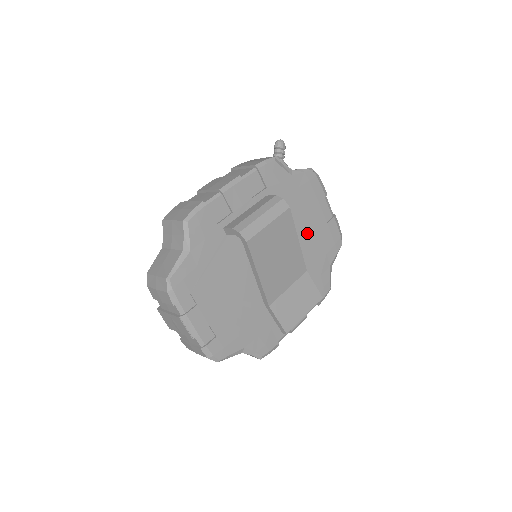
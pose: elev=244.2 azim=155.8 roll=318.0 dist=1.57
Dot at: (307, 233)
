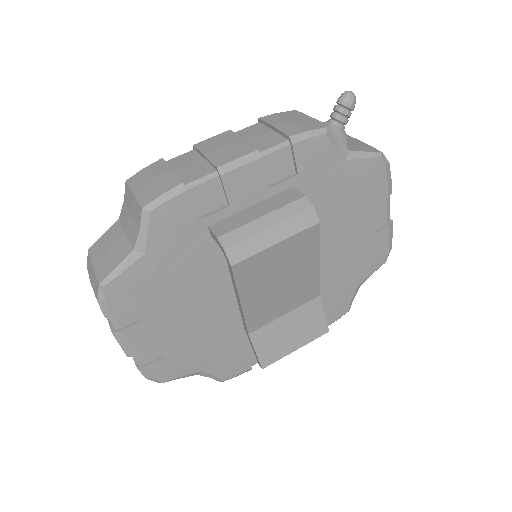
Dot at: (340, 243)
